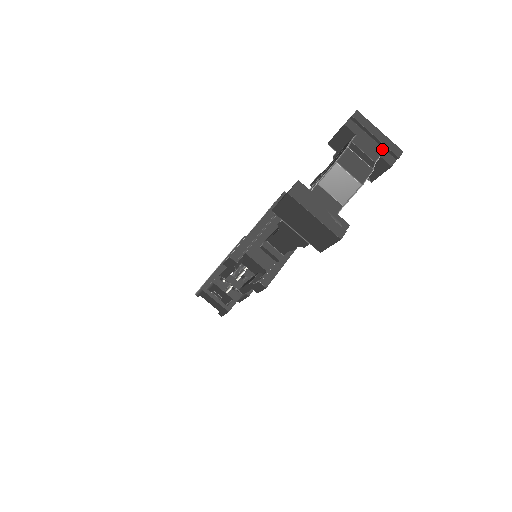
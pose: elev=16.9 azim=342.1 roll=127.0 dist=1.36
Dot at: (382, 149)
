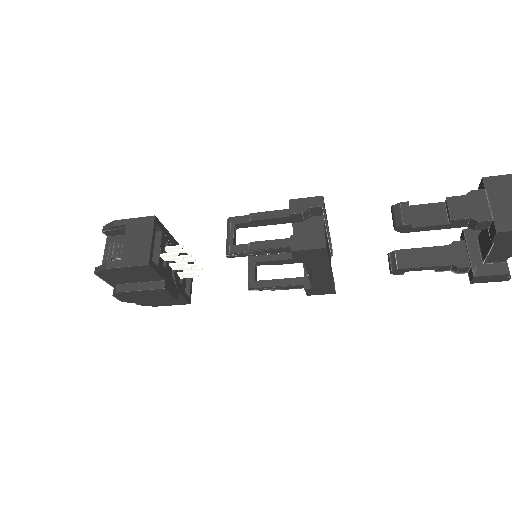
Dot at: (504, 263)
